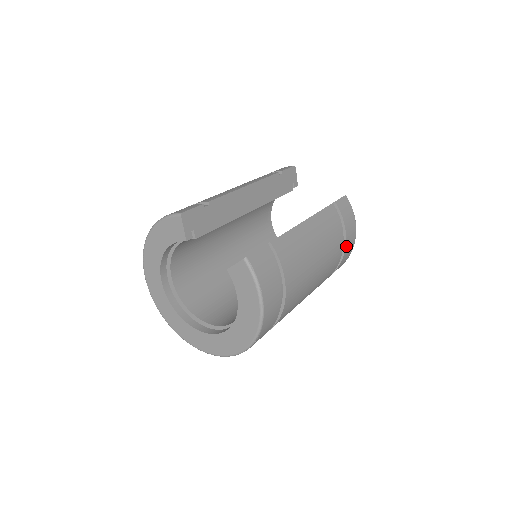
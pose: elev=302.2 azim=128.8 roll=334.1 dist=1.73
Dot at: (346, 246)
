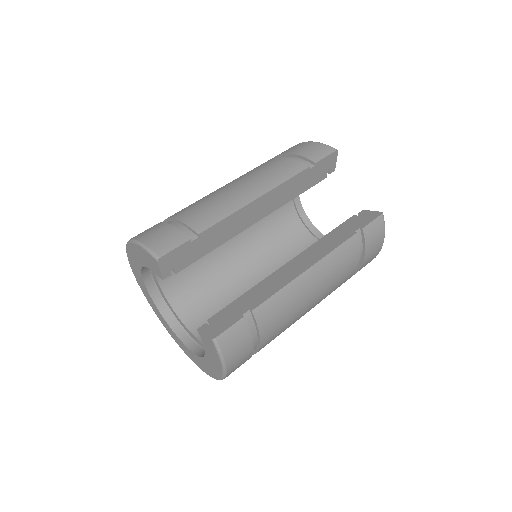
Dot at: (361, 268)
